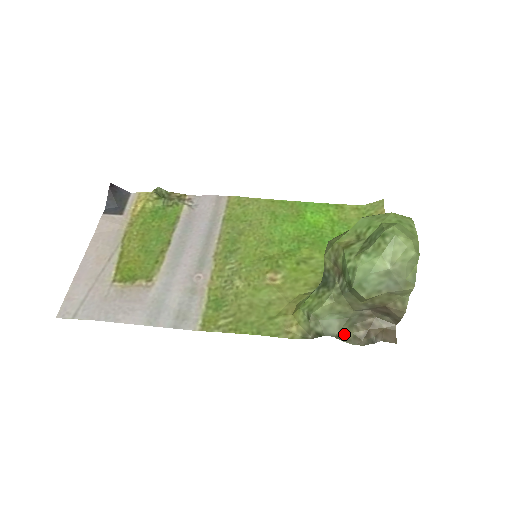
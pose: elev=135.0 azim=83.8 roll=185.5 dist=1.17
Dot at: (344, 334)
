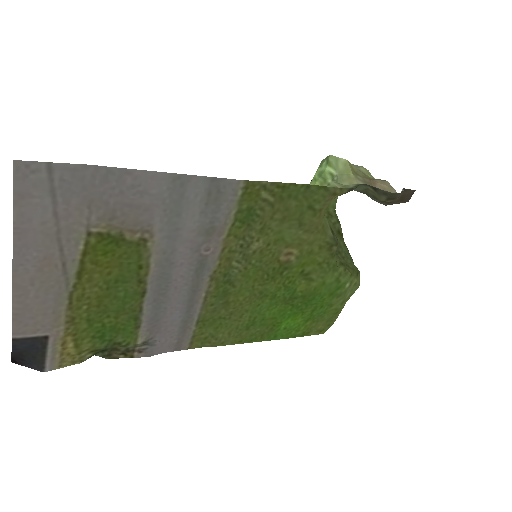
Dot at: (377, 194)
